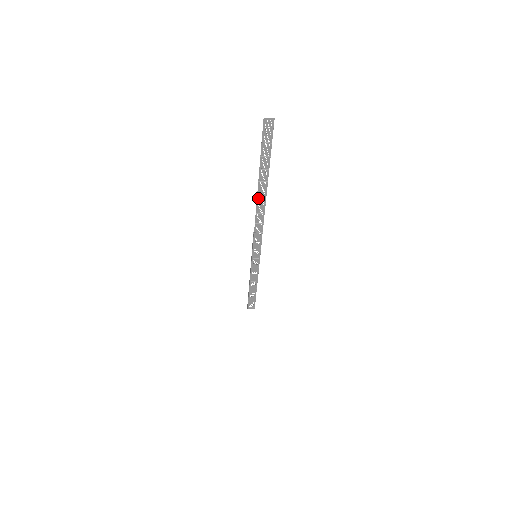
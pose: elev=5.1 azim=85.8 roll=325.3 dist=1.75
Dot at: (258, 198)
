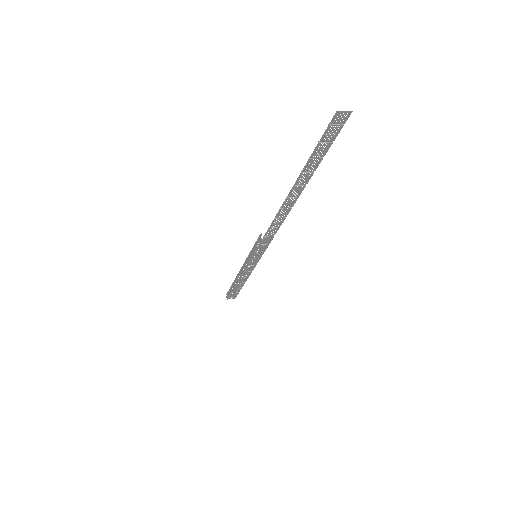
Dot at: (284, 203)
